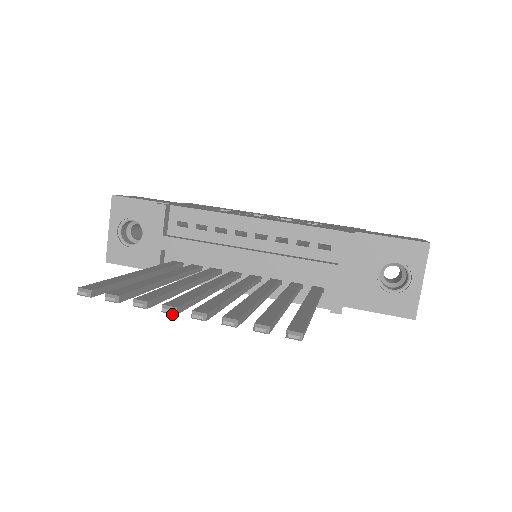
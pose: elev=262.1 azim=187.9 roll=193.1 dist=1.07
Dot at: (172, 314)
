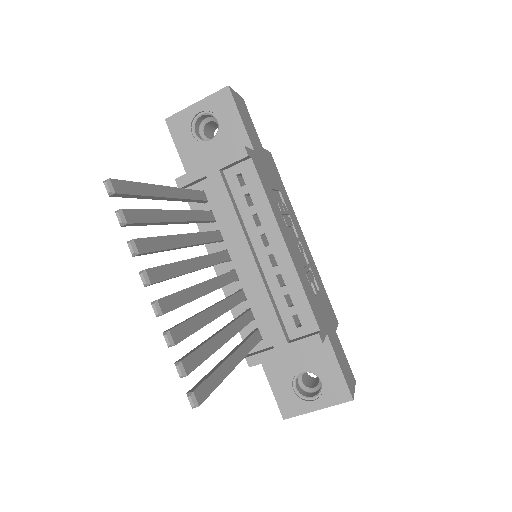
Dot at: (143, 283)
